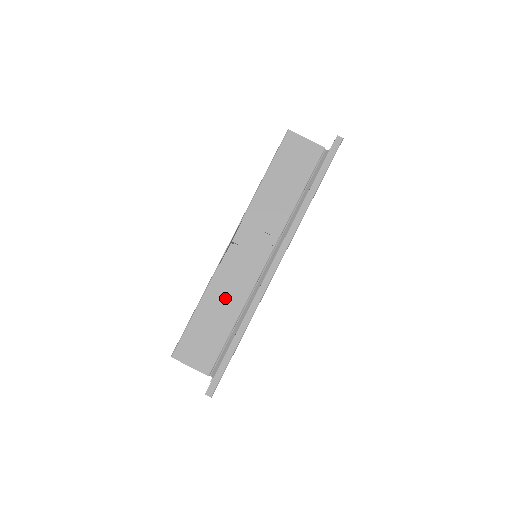
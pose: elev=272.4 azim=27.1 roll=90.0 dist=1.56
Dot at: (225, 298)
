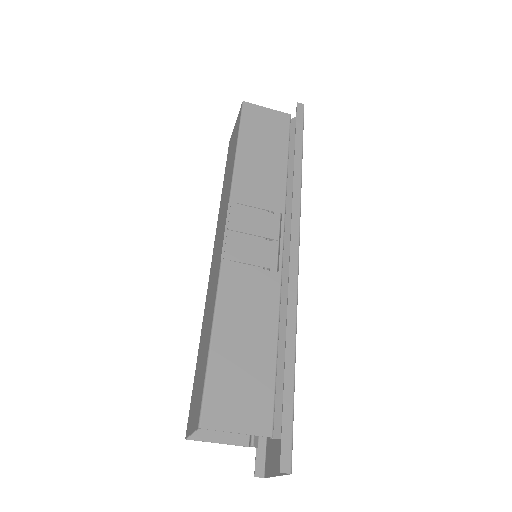
Dot at: (249, 306)
